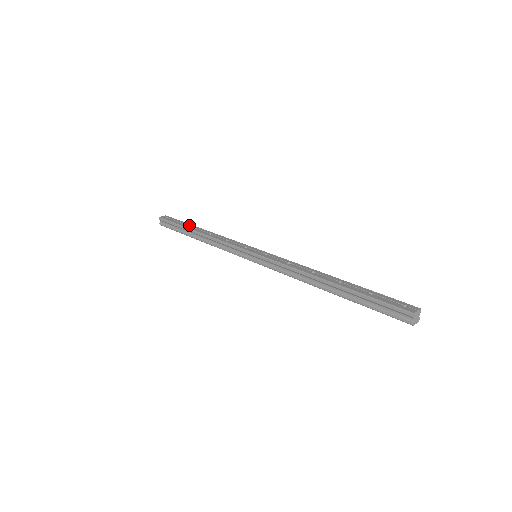
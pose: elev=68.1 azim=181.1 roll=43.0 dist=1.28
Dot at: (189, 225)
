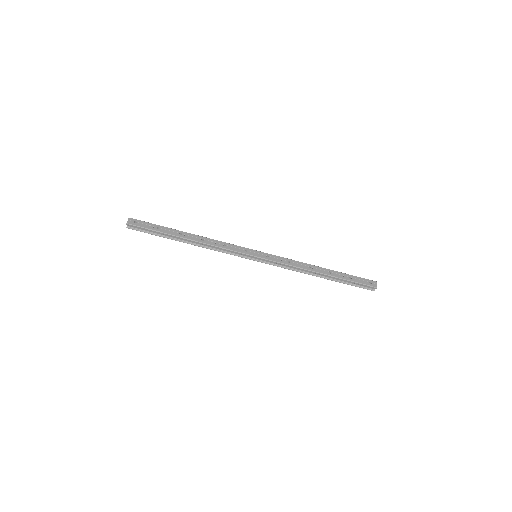
Dot at: (171, 230)
